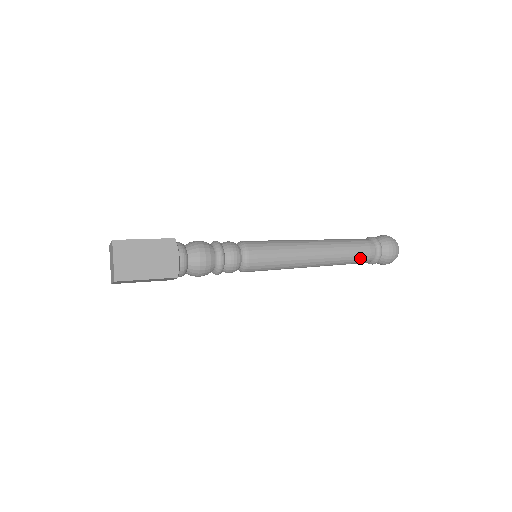
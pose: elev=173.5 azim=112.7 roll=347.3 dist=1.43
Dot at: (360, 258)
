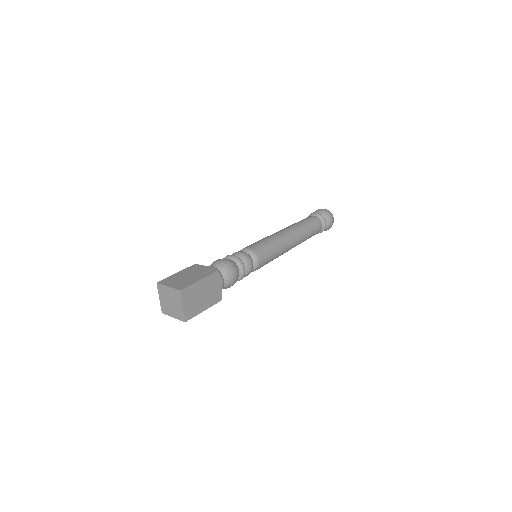
Dot at: occluded
